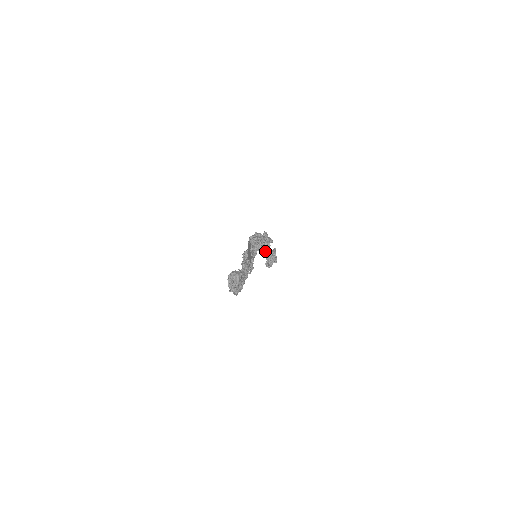
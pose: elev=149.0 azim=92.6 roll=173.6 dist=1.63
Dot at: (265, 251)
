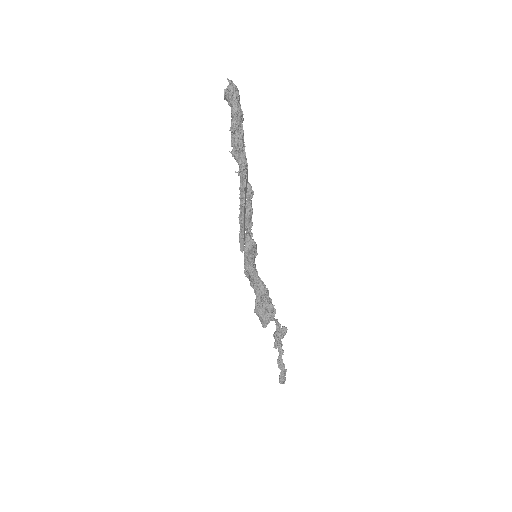
Dot at: (268, 313)
